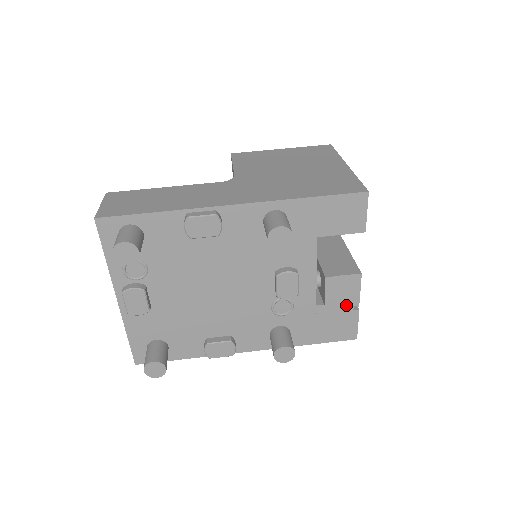
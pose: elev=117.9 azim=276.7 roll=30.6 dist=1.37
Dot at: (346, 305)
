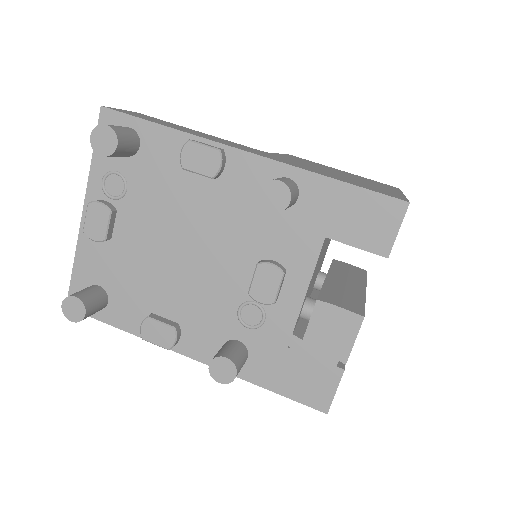
Dot at: (330, 354)
